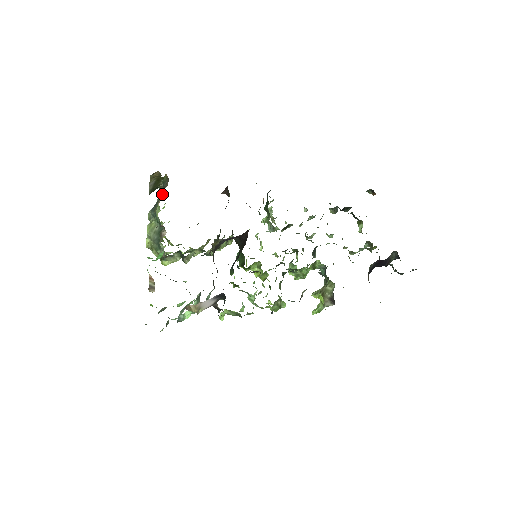
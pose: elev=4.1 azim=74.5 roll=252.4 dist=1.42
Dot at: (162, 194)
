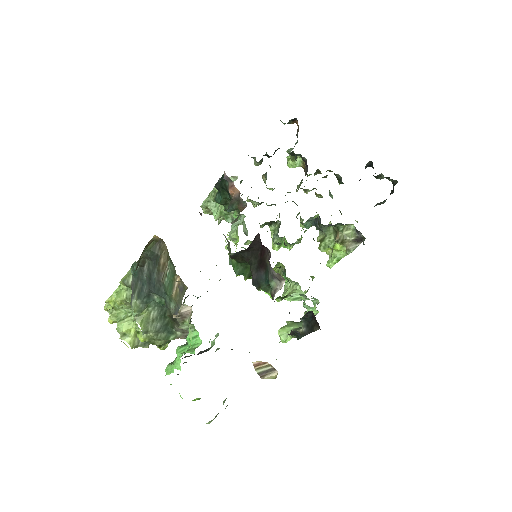
Dot at: (165, 265)
